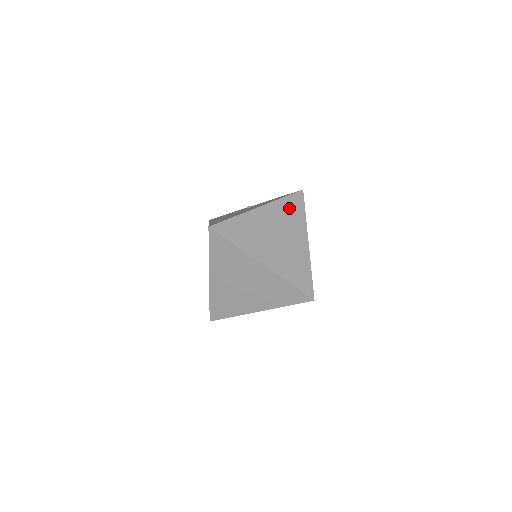
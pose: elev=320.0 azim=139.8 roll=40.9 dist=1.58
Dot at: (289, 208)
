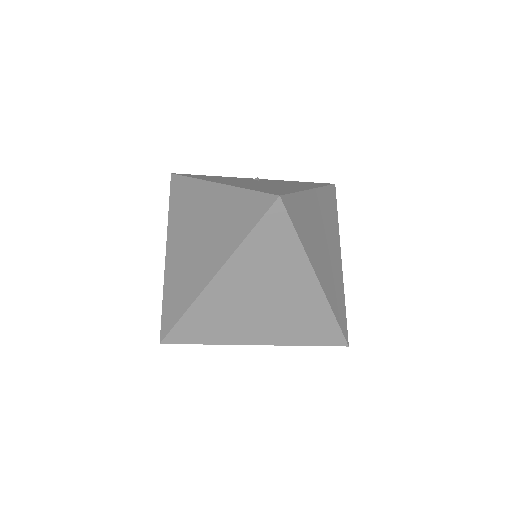
Dot at: (329, 204)
